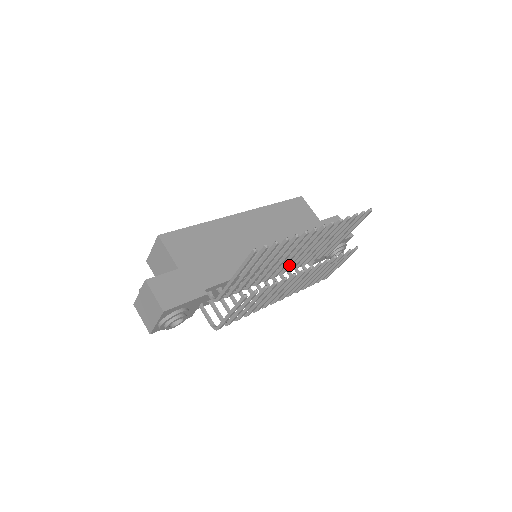
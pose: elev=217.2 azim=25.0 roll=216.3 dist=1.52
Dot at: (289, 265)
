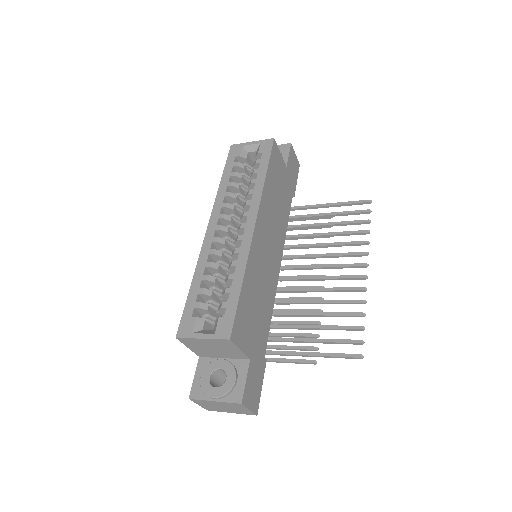
Dot at: (297, 269)
